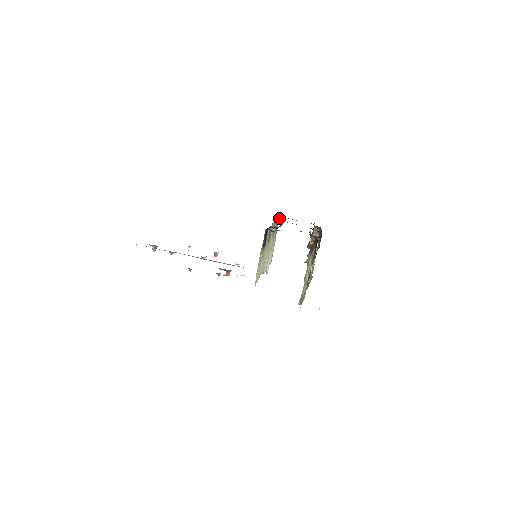
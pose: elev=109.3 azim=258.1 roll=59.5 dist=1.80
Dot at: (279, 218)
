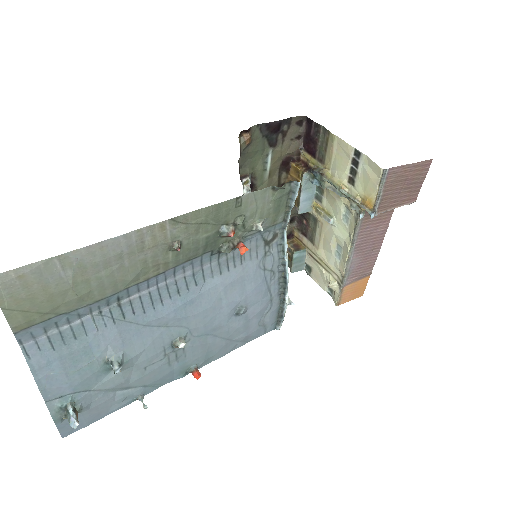
Dot at: occluded
